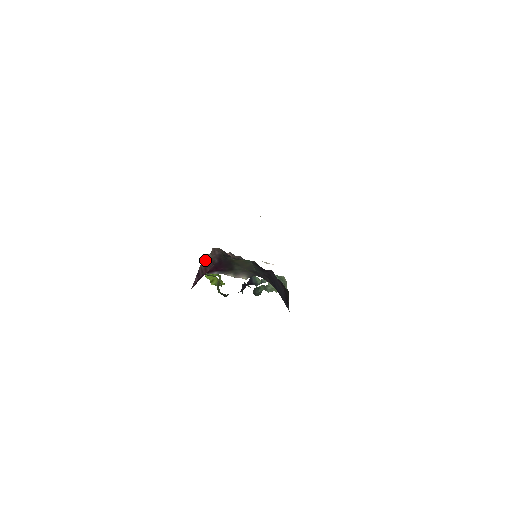
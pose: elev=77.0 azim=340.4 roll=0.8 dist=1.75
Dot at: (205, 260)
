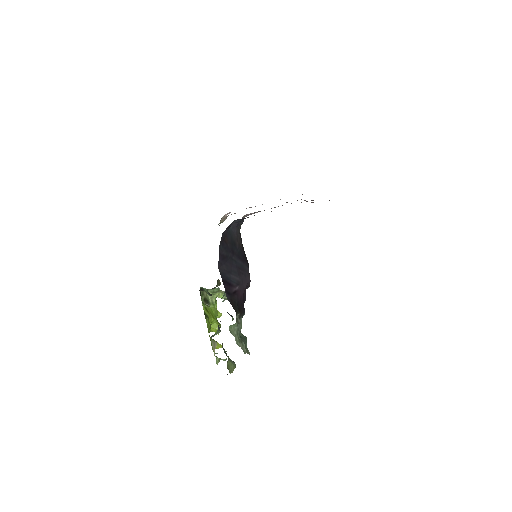
Dot at: occluded
